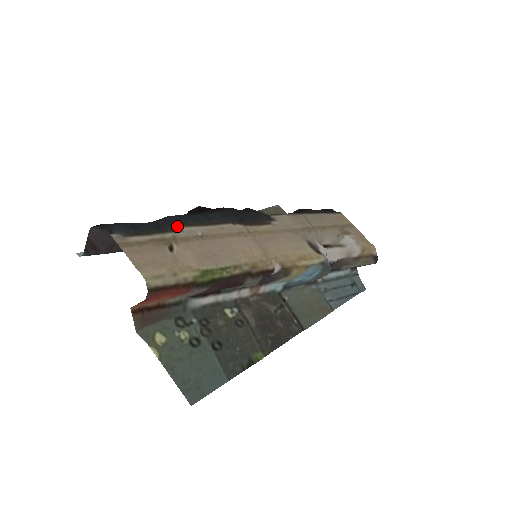
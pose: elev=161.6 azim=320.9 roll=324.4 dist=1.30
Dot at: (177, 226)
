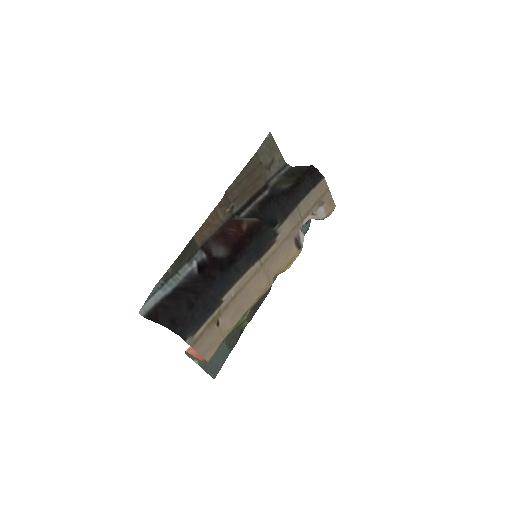
Dot at: (220, 299)
